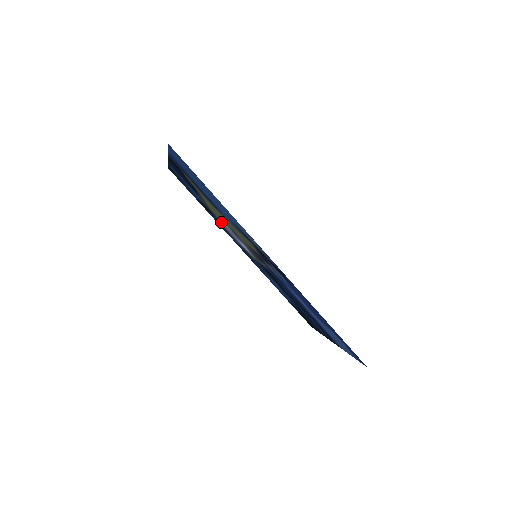
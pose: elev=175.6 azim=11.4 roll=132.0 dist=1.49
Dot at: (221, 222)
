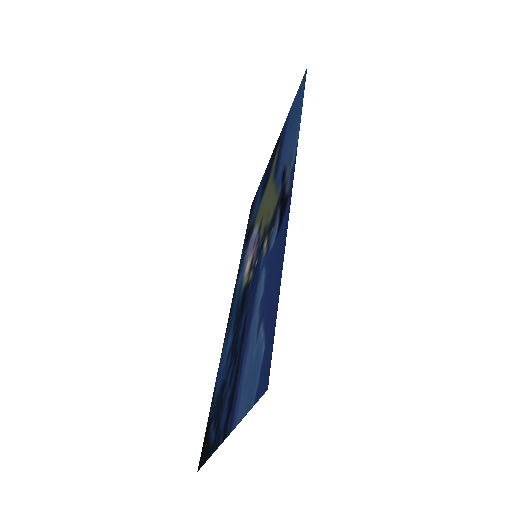
Dot at: (251, 239)
